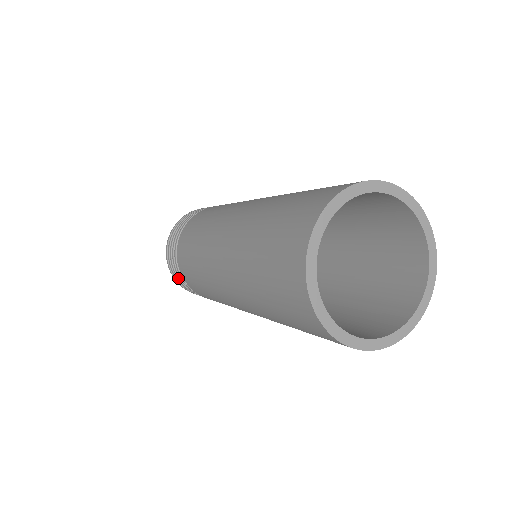
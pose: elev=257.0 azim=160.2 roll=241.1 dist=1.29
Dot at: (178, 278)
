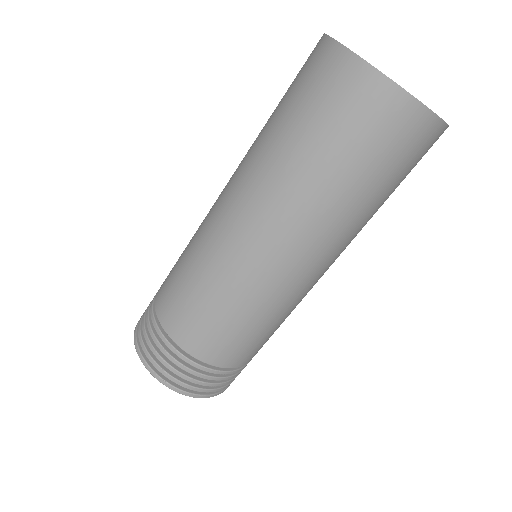
Dot at: (157, 354)
